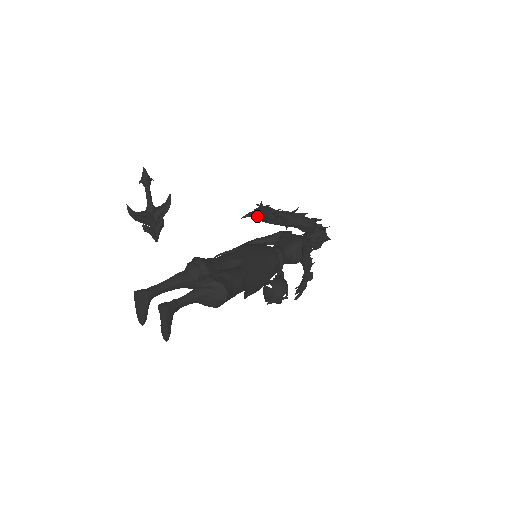
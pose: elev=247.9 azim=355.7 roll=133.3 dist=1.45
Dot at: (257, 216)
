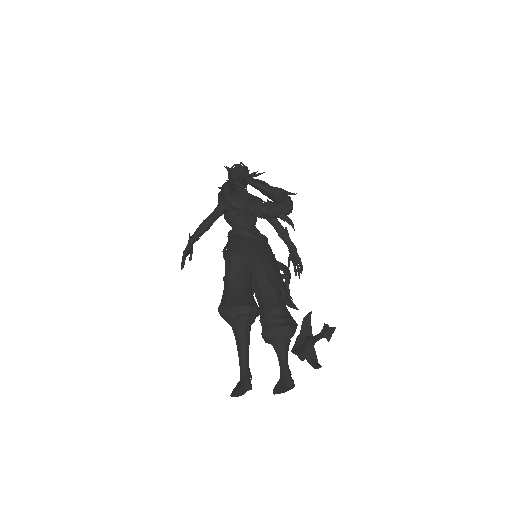
Dot at: (244, 213)
